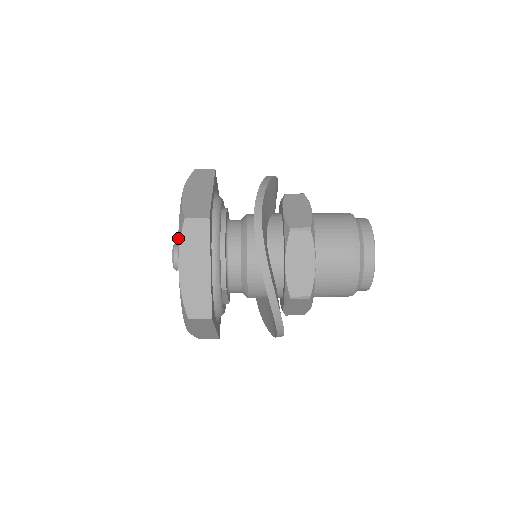
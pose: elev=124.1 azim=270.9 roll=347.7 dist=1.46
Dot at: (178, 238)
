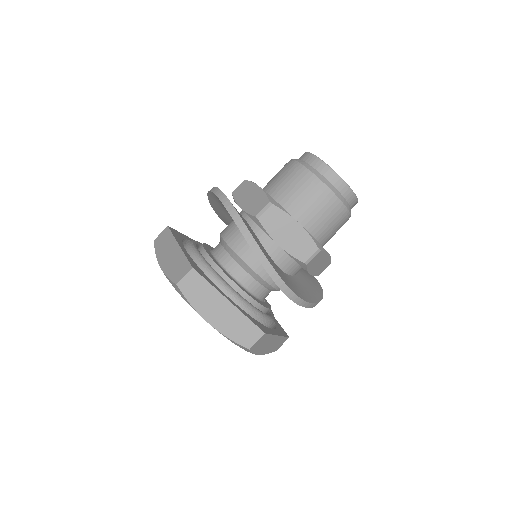
Dot at: occluded
